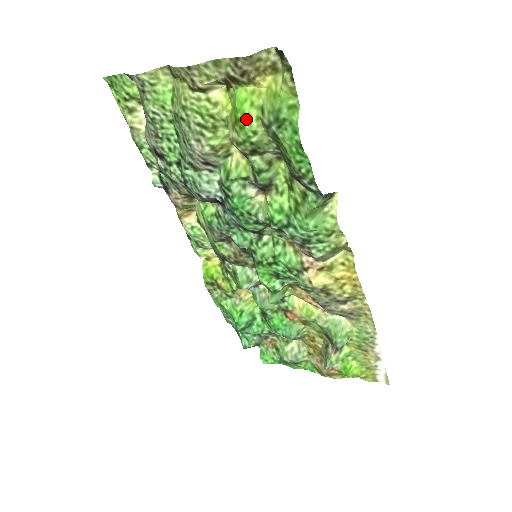
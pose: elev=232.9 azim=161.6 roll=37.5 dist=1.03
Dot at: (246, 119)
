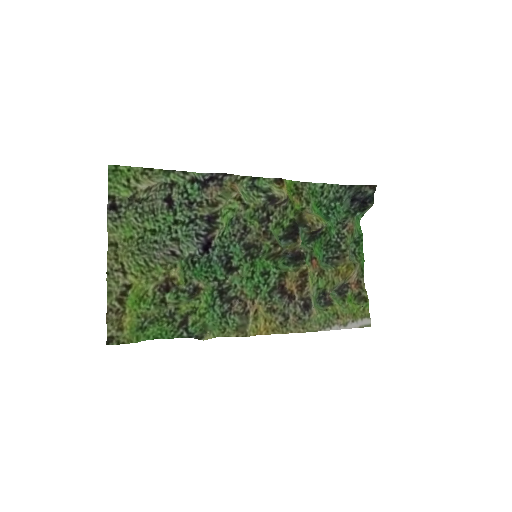
Dot at: (140, 306)
